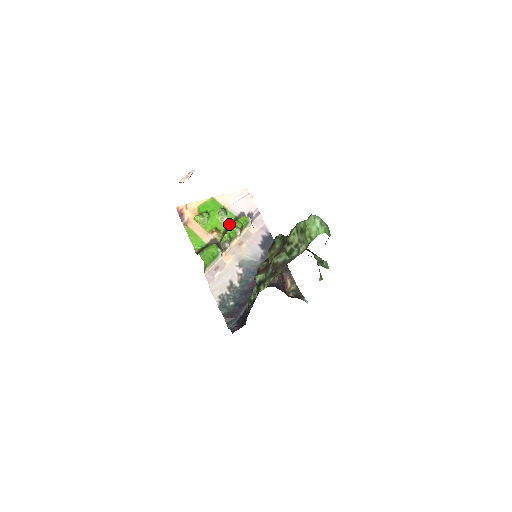
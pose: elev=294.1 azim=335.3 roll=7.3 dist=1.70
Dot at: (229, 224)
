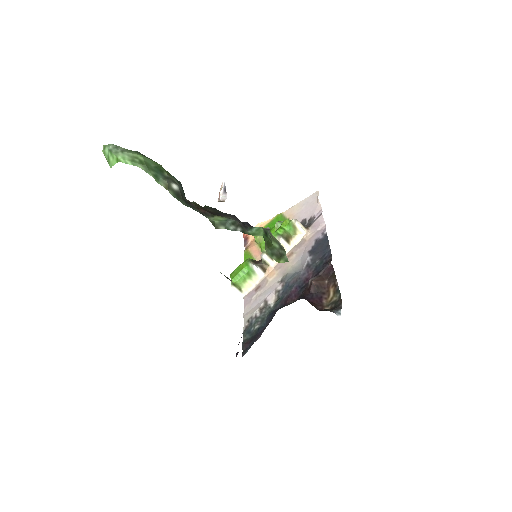
Dot at: occluded
